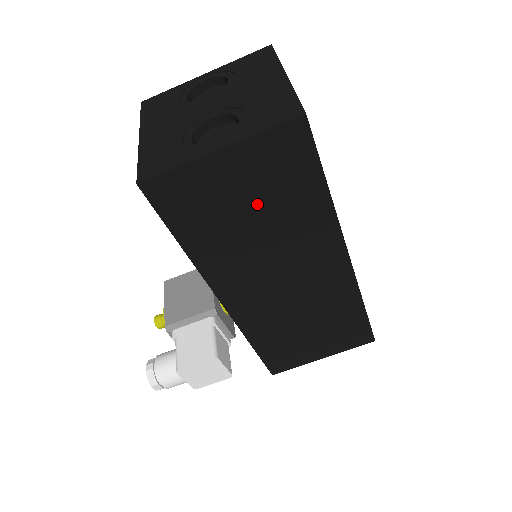
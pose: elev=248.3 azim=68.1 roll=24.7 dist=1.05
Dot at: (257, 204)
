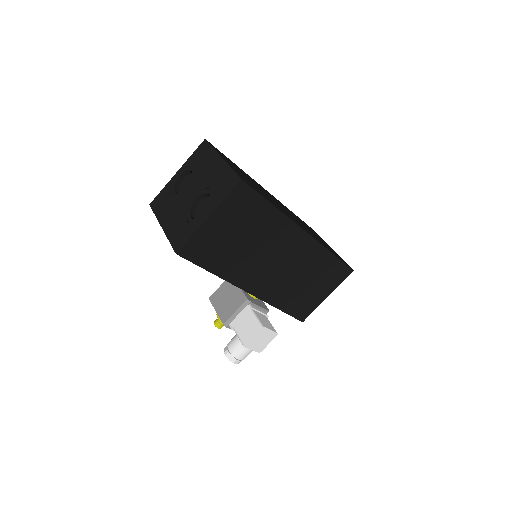
Dot at: (240, 232)
